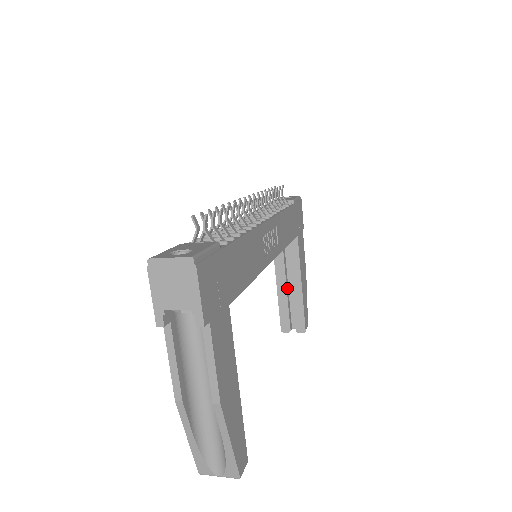
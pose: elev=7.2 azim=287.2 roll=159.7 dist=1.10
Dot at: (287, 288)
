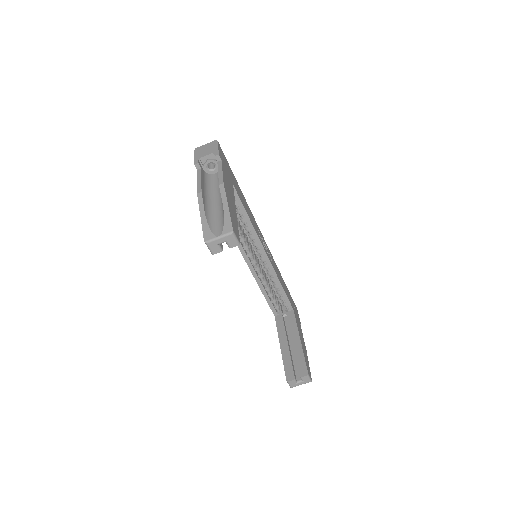
Dot at: (289, 348)
